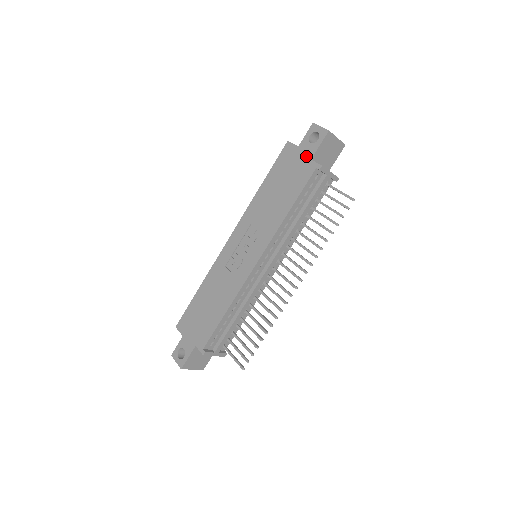
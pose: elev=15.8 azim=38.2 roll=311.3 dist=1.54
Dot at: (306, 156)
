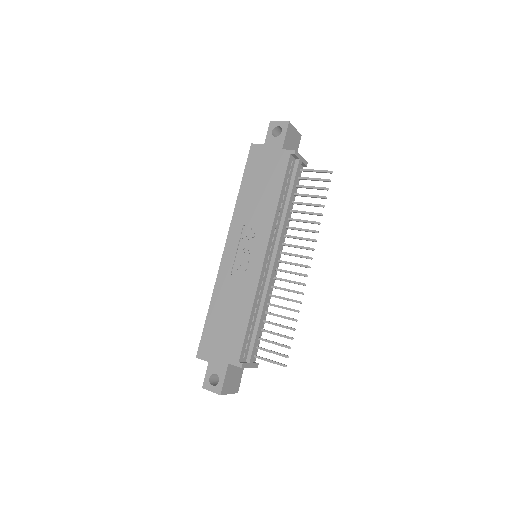
Dot at: (276, 148)
